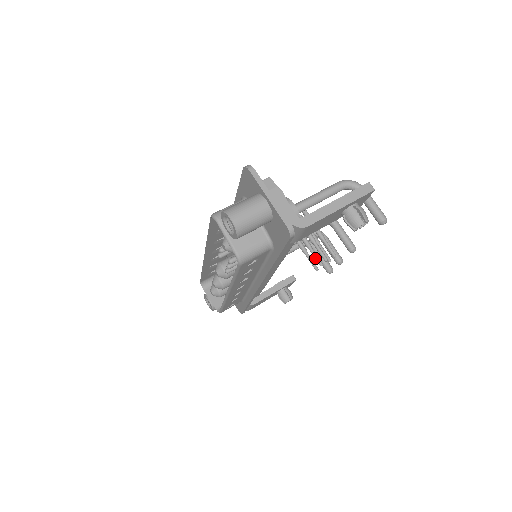
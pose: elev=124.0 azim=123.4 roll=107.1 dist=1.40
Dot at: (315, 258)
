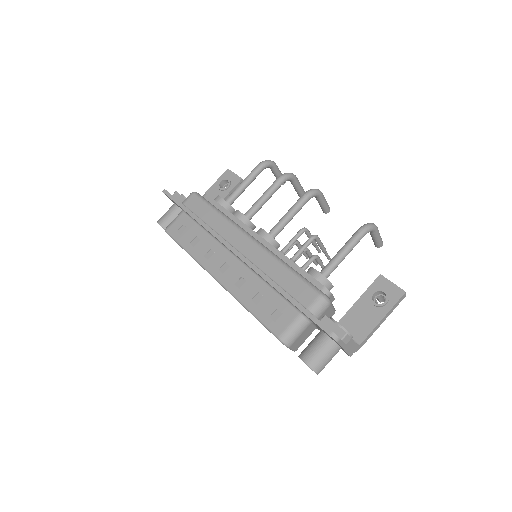
Dot at: (314, 263)
